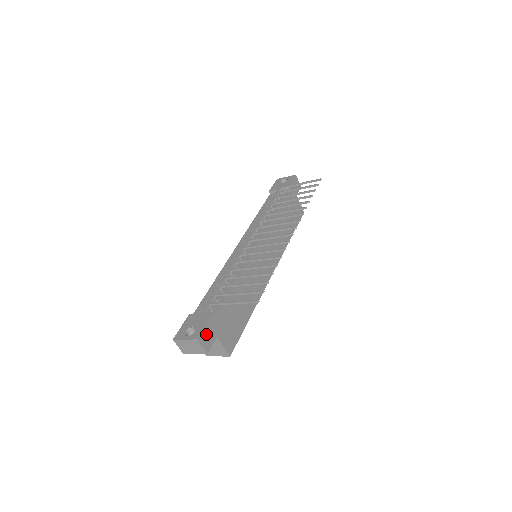
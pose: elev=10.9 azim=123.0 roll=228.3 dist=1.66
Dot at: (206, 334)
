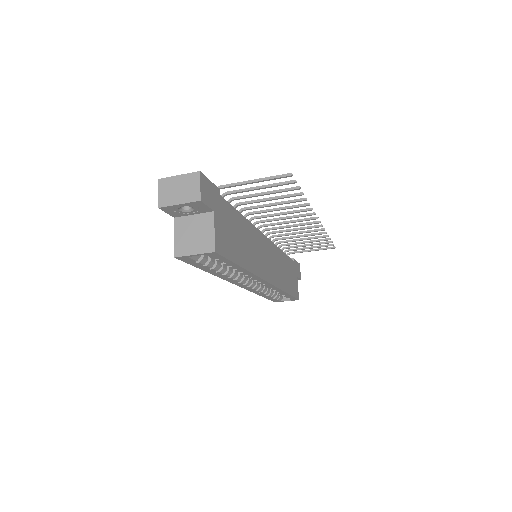
Dot at: (208, 187)
